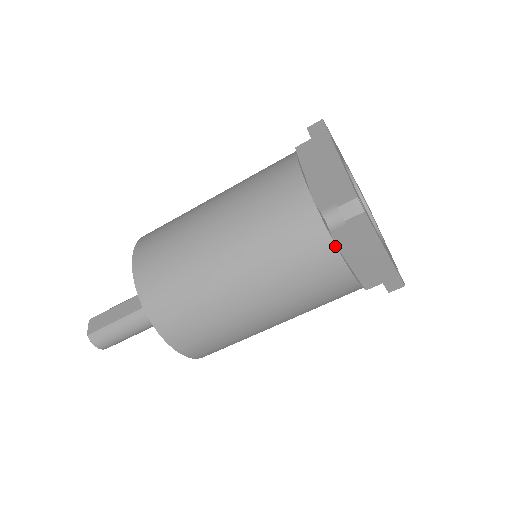
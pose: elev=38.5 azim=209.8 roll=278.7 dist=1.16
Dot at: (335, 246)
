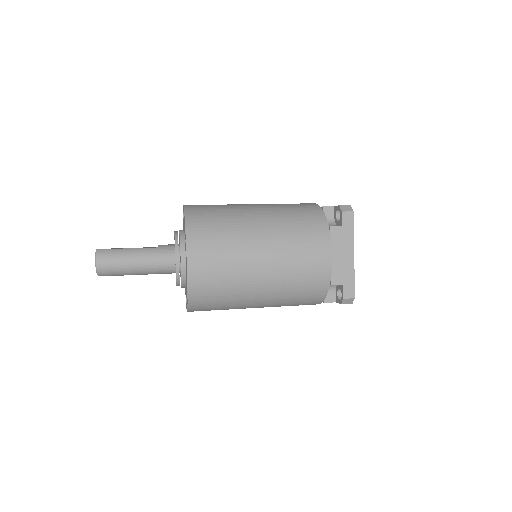
Dot at: (329, 230)
